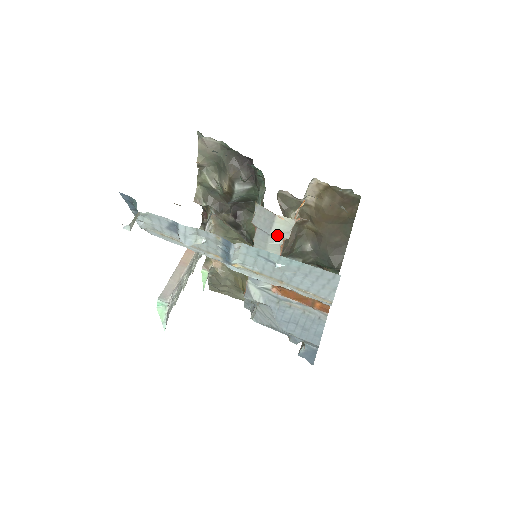
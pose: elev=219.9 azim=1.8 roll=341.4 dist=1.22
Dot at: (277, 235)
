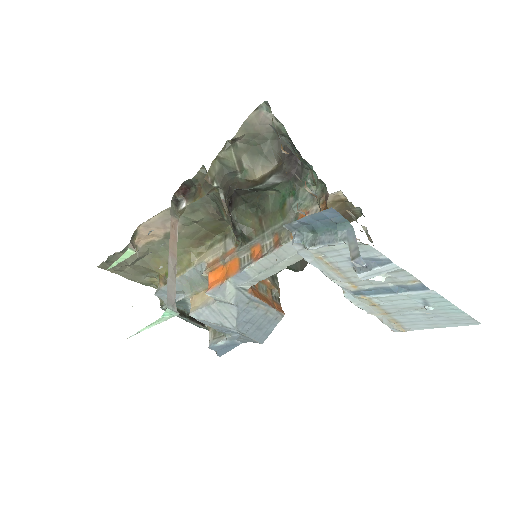
Dot at: occluded
